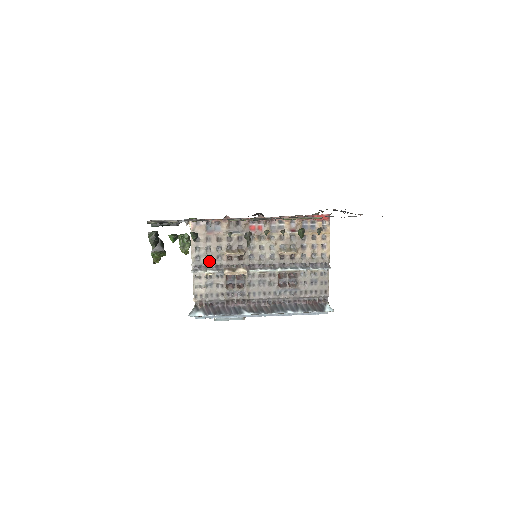
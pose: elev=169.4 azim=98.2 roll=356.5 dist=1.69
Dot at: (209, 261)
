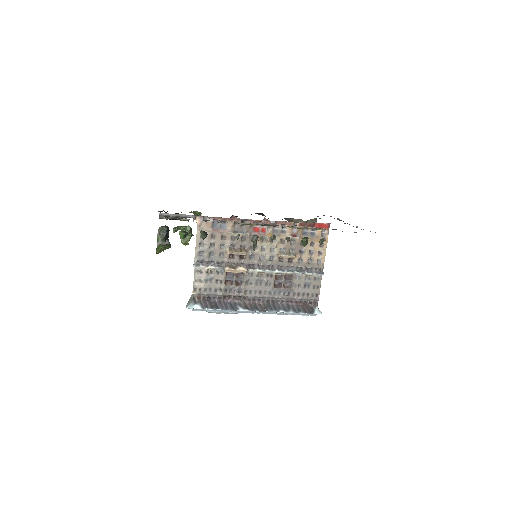
Dot at: (211, 257)
